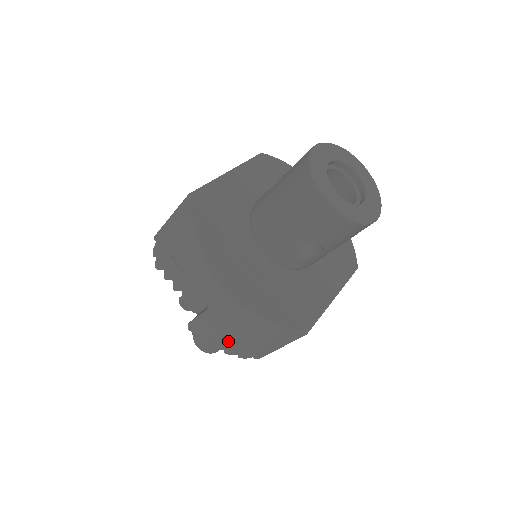
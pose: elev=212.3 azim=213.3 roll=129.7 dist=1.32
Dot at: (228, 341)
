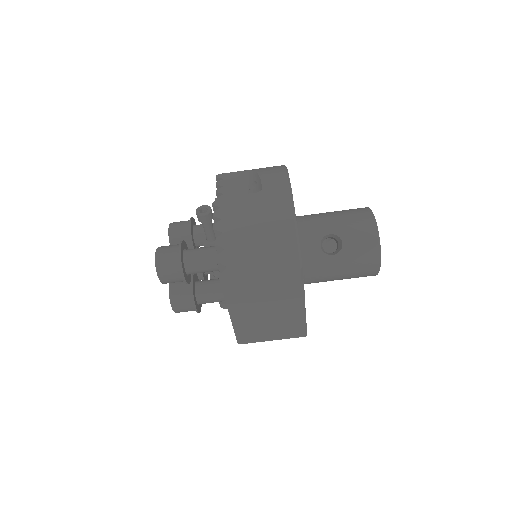
Dot at: (240, 226)
